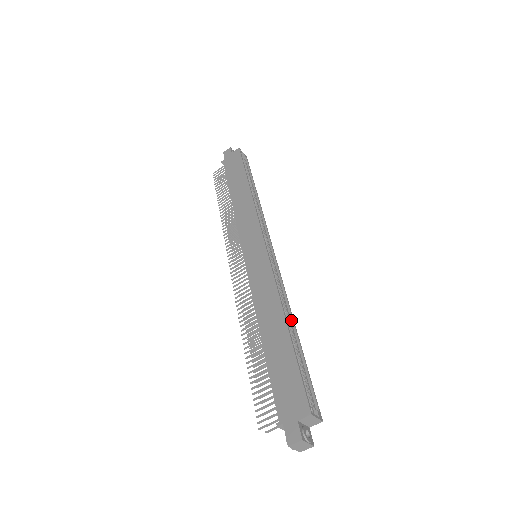
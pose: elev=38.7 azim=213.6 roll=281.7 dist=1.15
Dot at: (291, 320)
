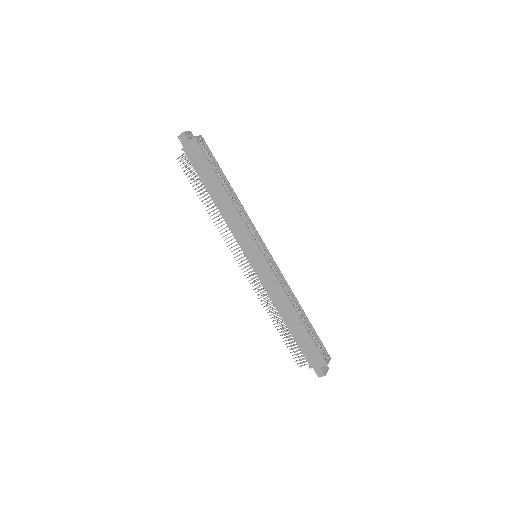
Dot at: (297, 304)
